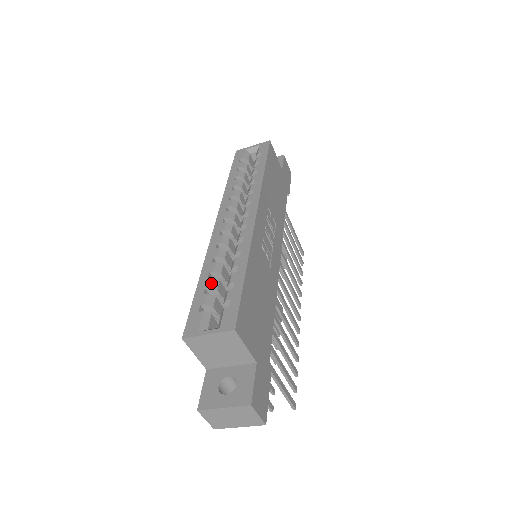
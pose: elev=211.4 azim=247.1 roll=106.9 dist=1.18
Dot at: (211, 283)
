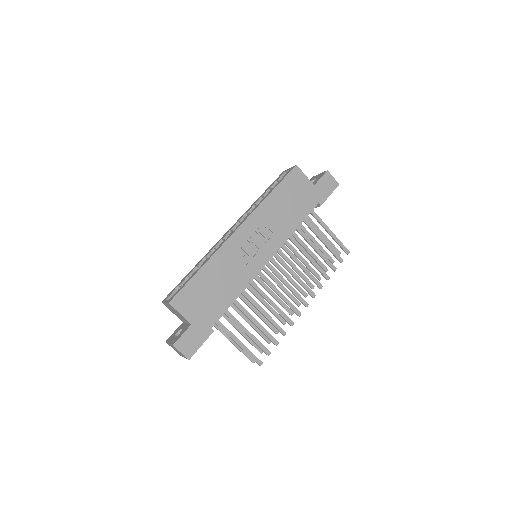
Dot at: (190, 273)
